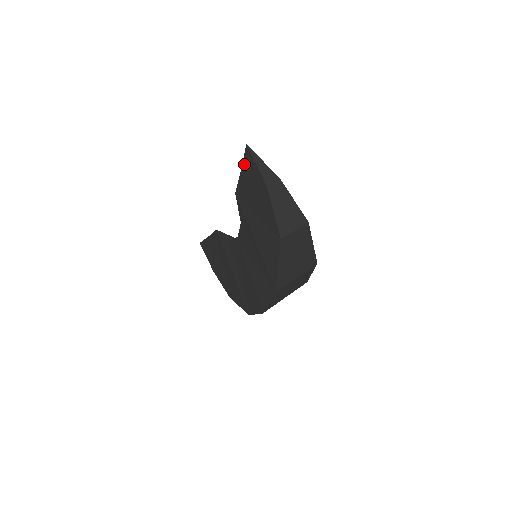
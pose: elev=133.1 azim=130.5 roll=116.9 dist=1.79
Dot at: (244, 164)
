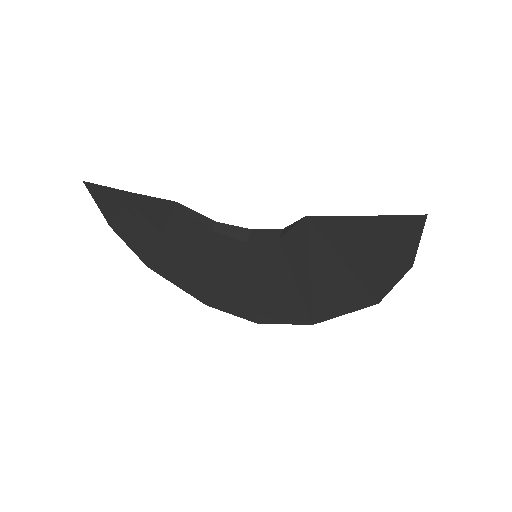
Dot at: (386, 220)
